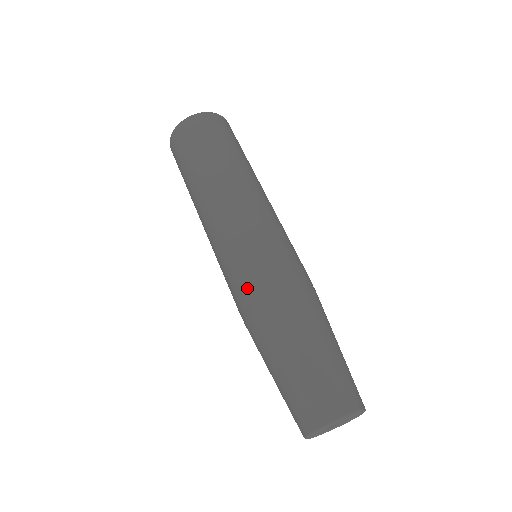
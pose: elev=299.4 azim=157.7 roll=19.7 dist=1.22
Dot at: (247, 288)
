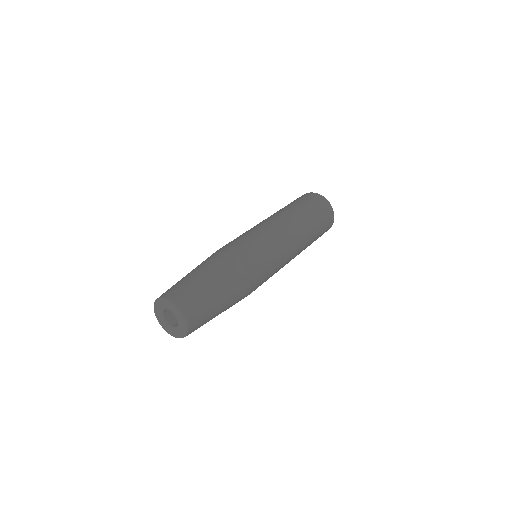
Dot at: occluded
